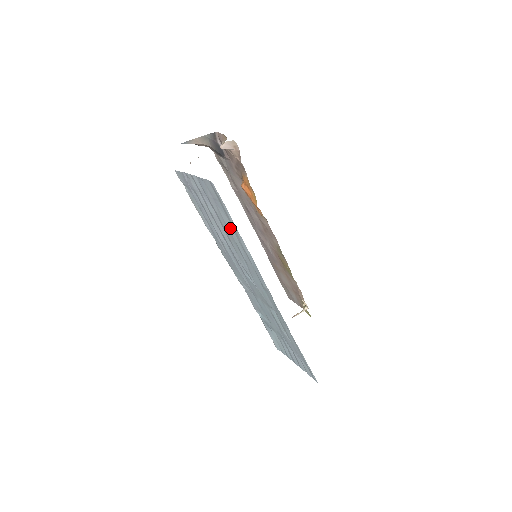
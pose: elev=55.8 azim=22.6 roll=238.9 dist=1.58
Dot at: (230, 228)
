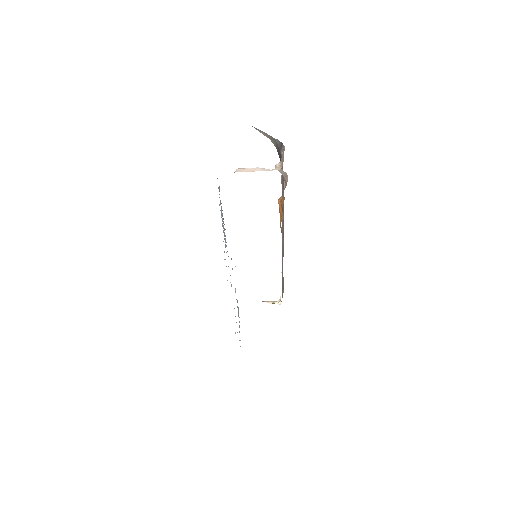
Dot at: occluded
